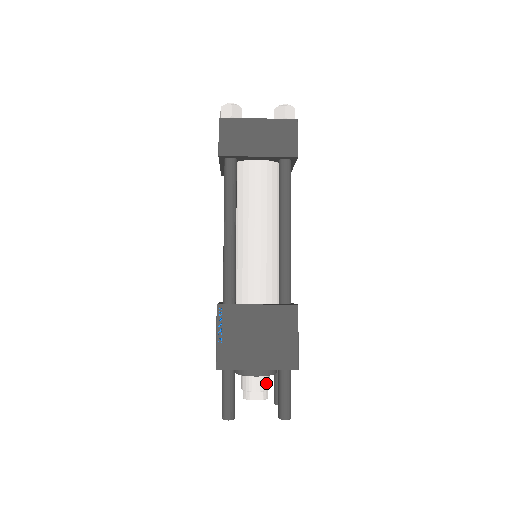
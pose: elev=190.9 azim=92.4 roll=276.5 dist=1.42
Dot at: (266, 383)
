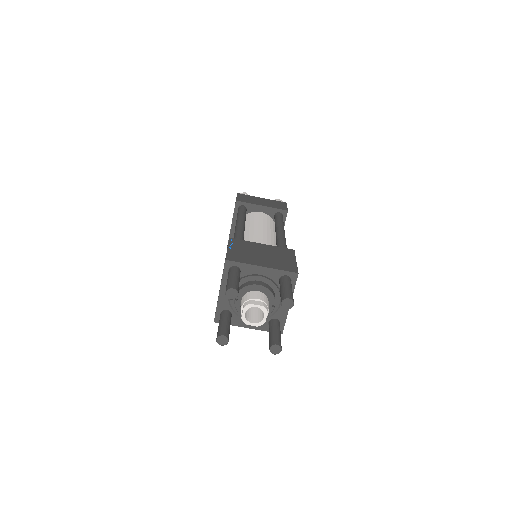
Dot at: (266, 301)
